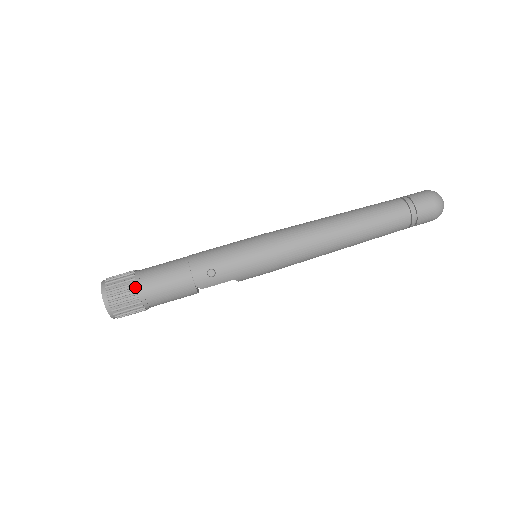
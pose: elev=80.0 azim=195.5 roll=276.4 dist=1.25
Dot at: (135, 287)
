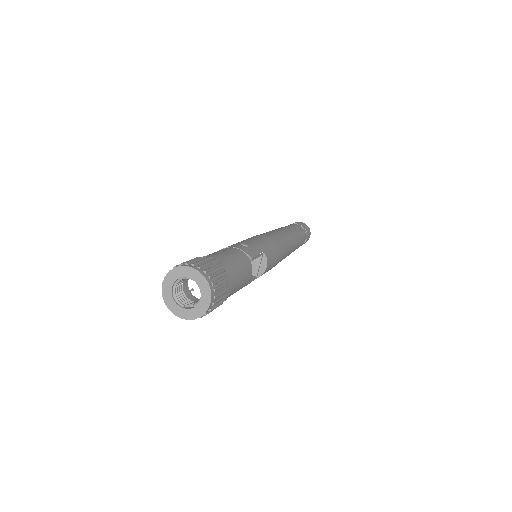
Dot at: occluded
